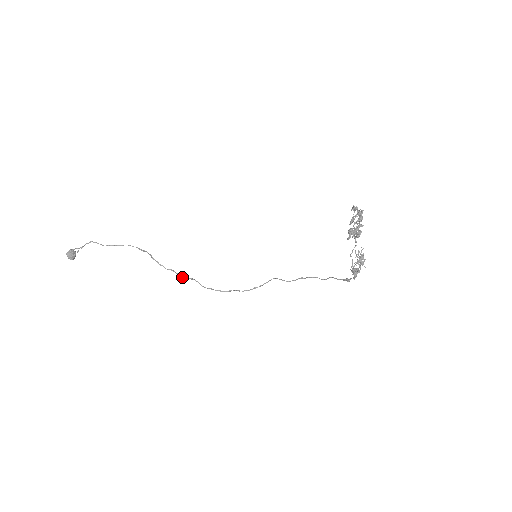
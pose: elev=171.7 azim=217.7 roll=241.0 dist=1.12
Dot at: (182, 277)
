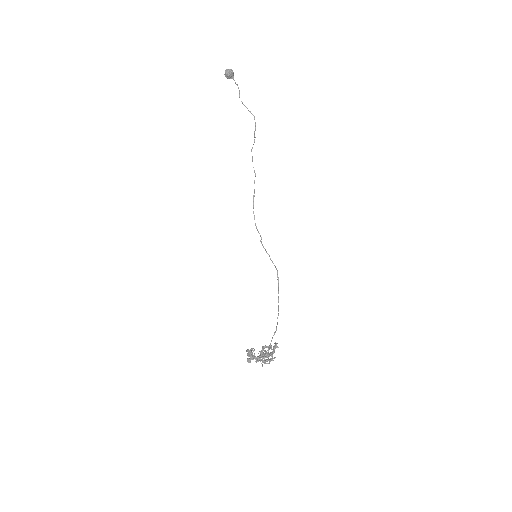
Dot at: occluded
